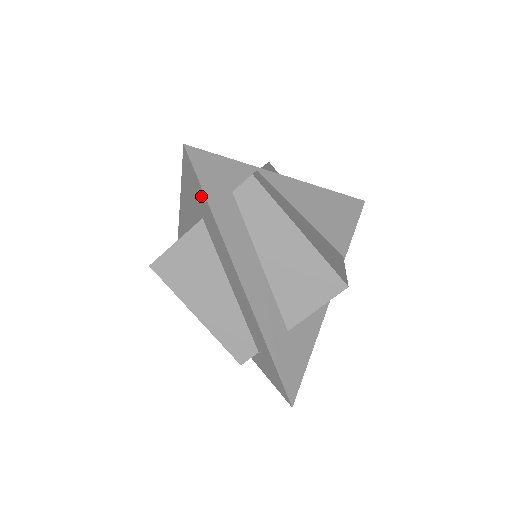
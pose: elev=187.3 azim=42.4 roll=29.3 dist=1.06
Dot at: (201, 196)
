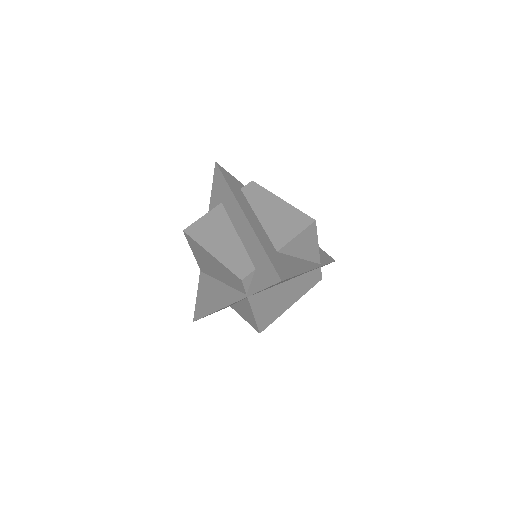
Dot at: (222, 183)
